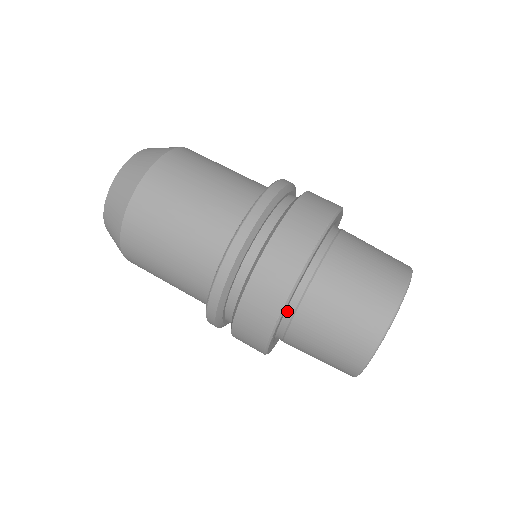
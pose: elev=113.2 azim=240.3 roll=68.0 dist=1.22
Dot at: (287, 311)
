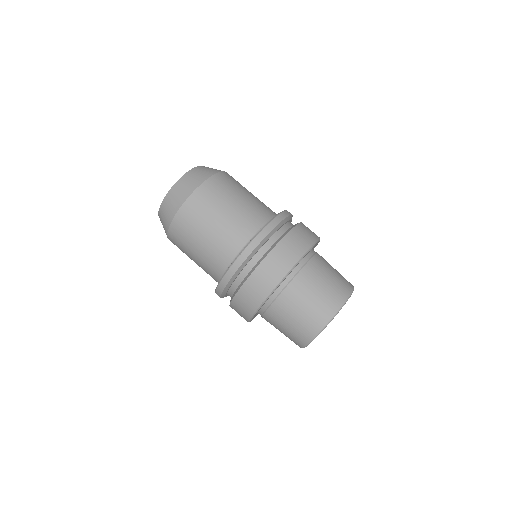
Dot at: (259, 311)
